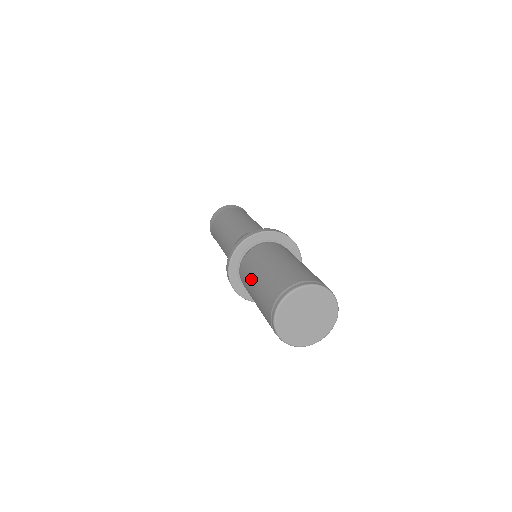
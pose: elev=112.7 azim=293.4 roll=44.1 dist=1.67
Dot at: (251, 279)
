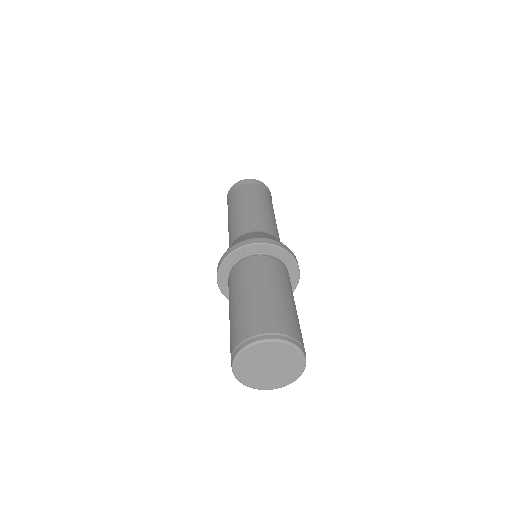
Dot at: (233, 295)
